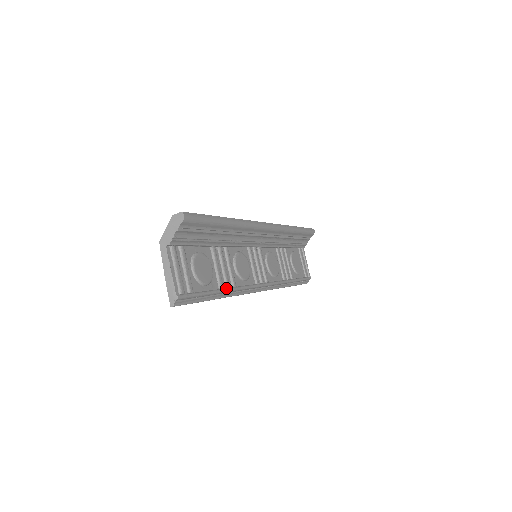
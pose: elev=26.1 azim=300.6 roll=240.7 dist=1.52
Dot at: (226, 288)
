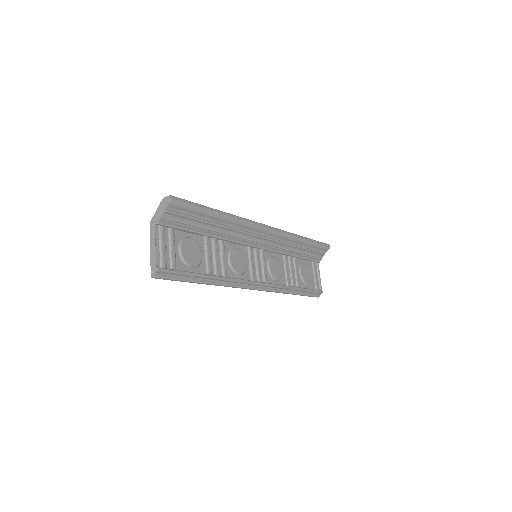
Dot at: (214, 275)
